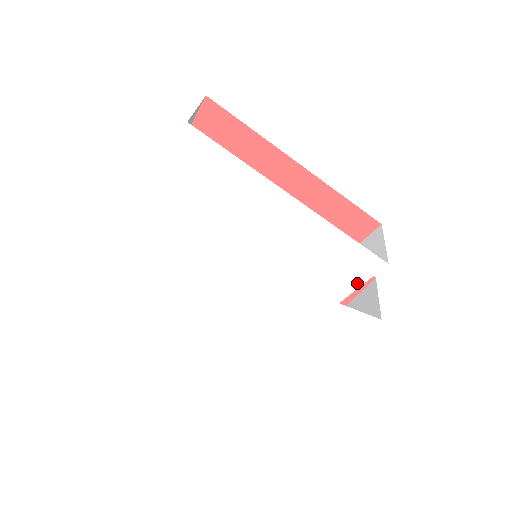
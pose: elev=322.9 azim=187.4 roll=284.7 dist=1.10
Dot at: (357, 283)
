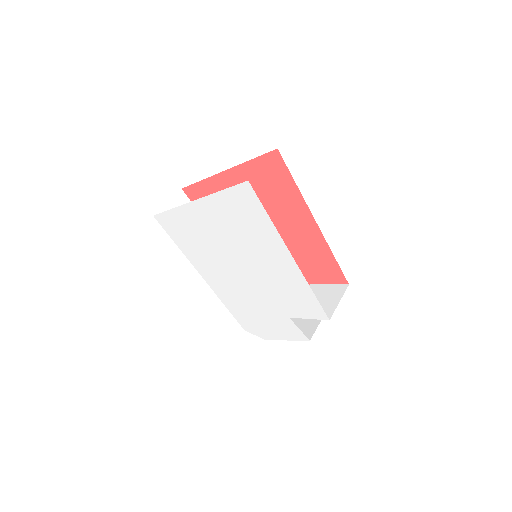
Dot at: (306, 316)
